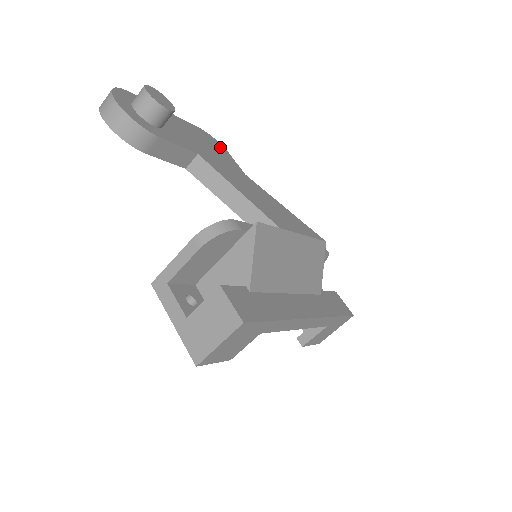
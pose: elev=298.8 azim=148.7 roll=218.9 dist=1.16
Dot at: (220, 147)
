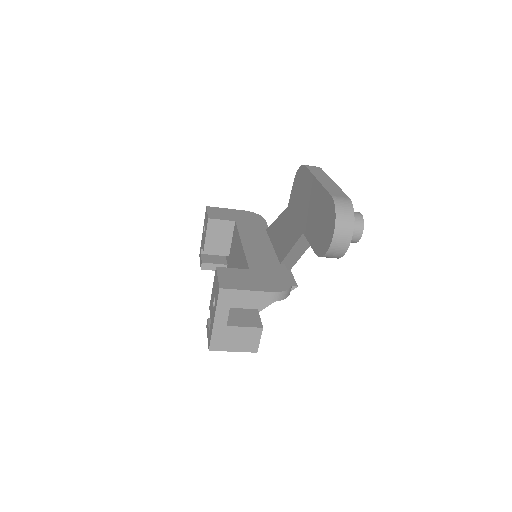
Dot at: occluded
